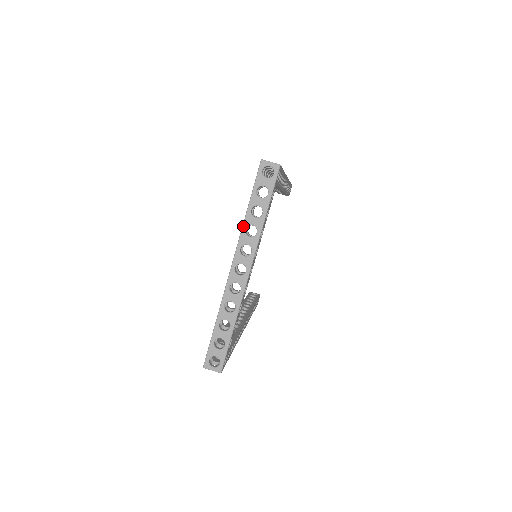
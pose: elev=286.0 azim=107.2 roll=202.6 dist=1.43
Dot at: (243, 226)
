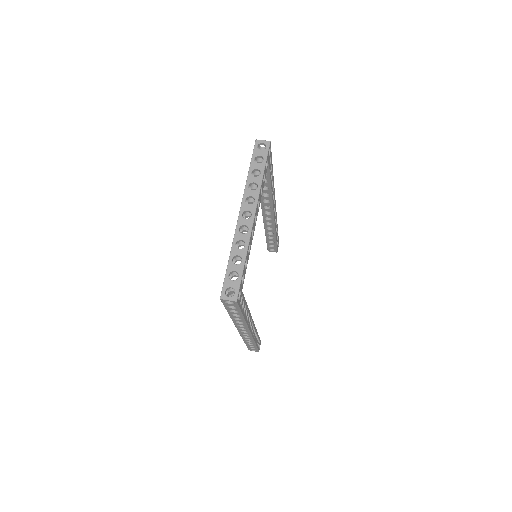
Dot at: (246, 183)
